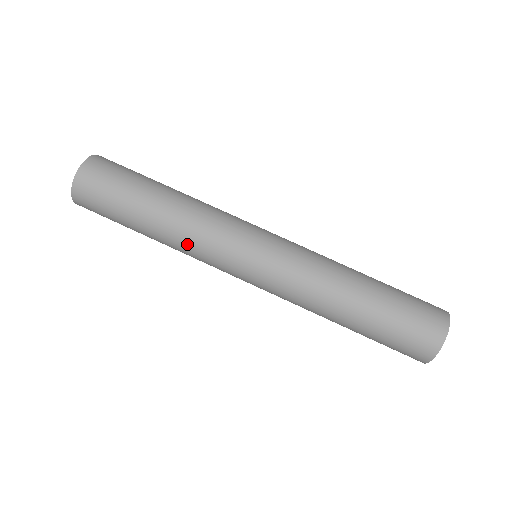
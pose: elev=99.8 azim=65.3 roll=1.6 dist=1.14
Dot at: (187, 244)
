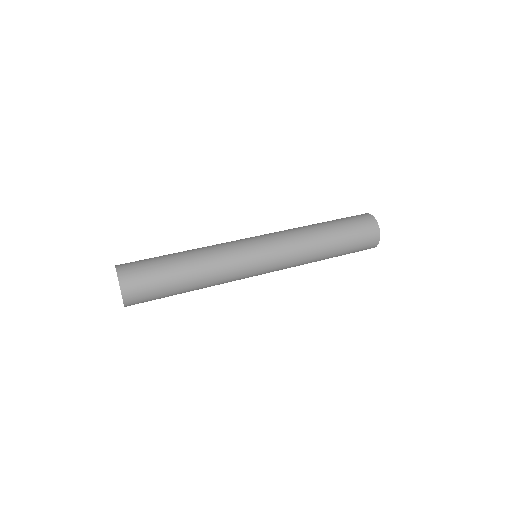
Dot at: (219, 279)
